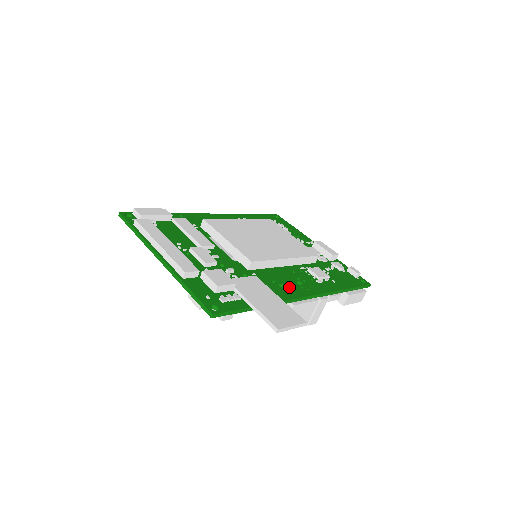
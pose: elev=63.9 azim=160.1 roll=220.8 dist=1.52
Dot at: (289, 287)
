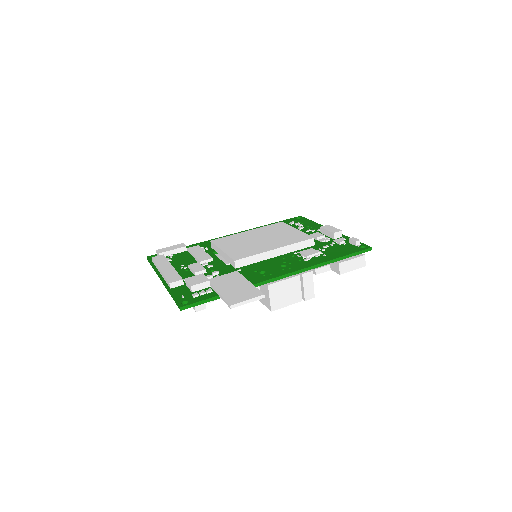
Dot at: (269, 272)
